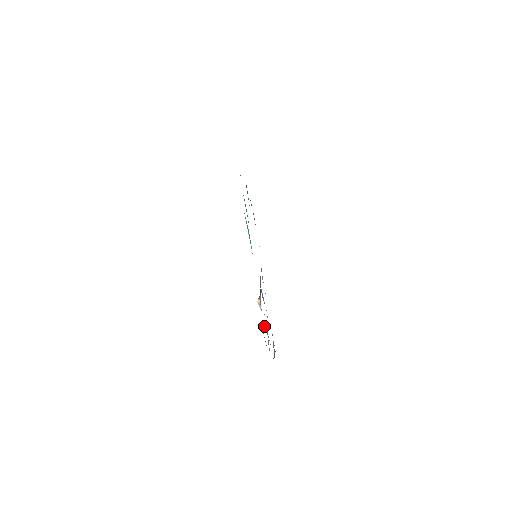
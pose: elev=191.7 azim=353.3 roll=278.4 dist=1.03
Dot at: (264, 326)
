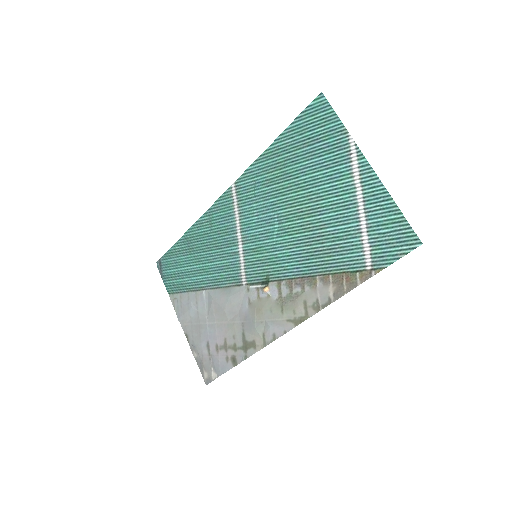
Dot at: (280, 305)
